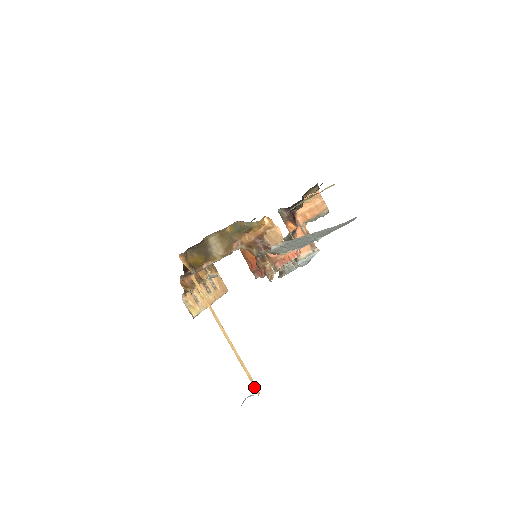
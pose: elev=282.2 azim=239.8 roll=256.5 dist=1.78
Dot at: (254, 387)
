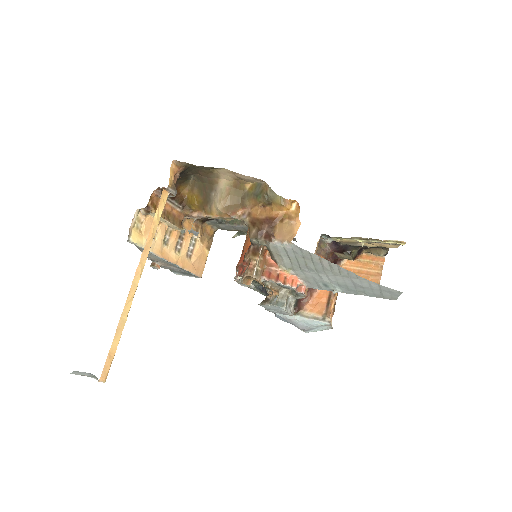
Dot at: (105, 367)
